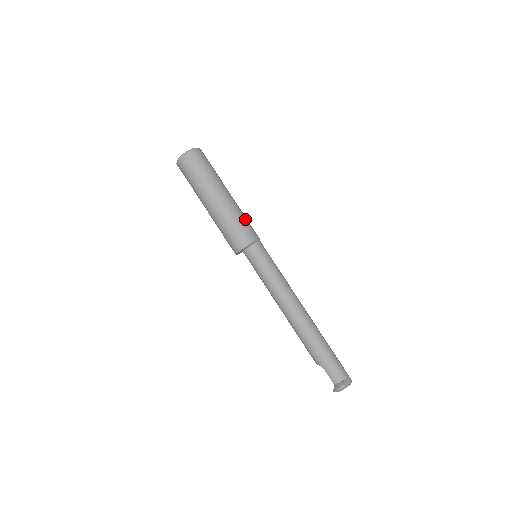
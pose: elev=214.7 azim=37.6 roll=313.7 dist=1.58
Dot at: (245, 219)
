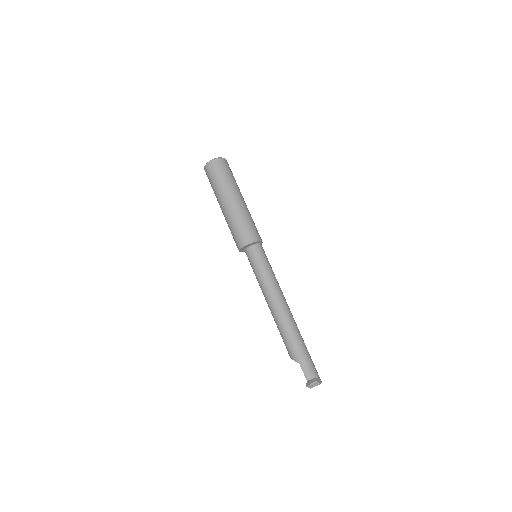
Dot at: (254, 223)
